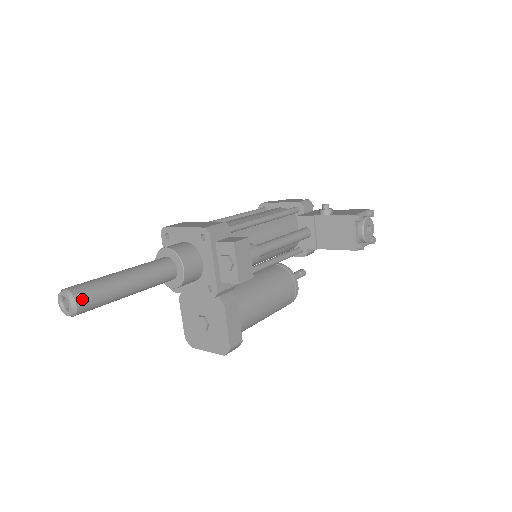
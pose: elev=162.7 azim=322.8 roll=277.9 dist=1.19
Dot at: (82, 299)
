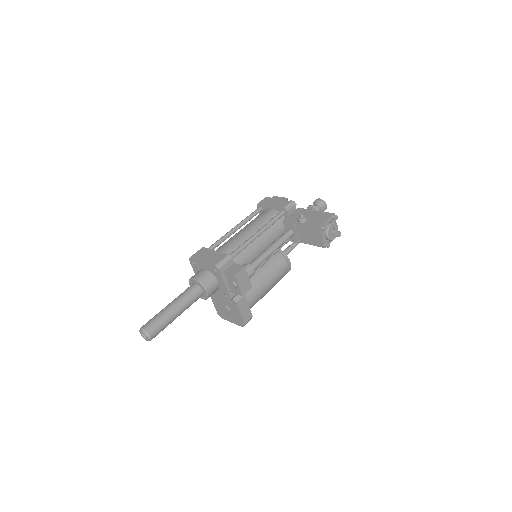
Dot at: (153, 333)
